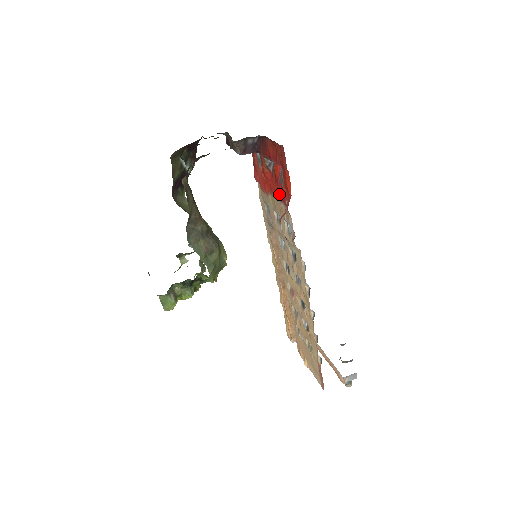
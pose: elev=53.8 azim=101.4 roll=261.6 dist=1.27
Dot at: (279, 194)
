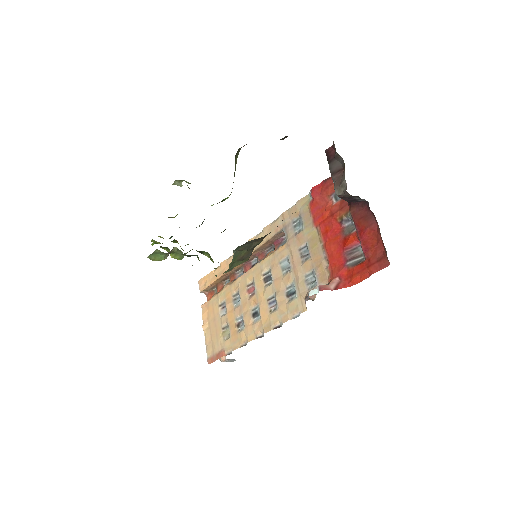
Dot at: (333, 257)
